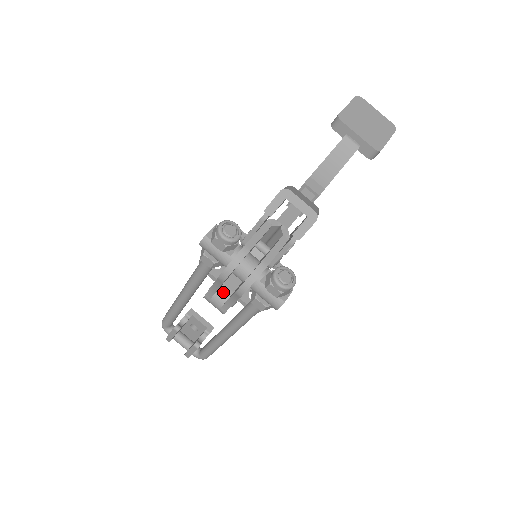
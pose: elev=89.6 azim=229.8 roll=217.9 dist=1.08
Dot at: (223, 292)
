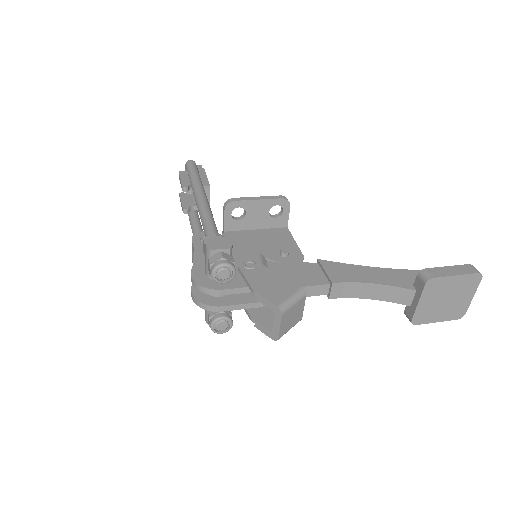
Dot at: occluded
